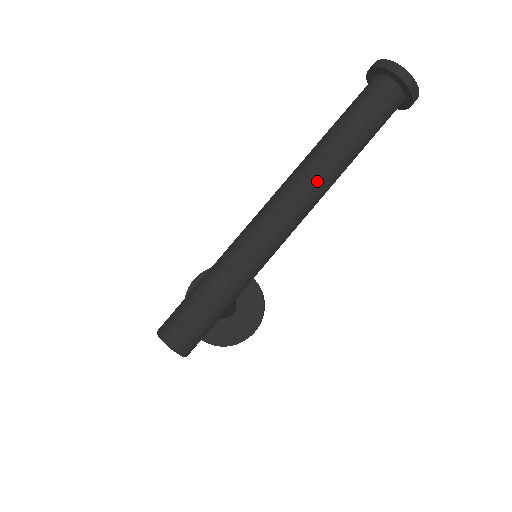
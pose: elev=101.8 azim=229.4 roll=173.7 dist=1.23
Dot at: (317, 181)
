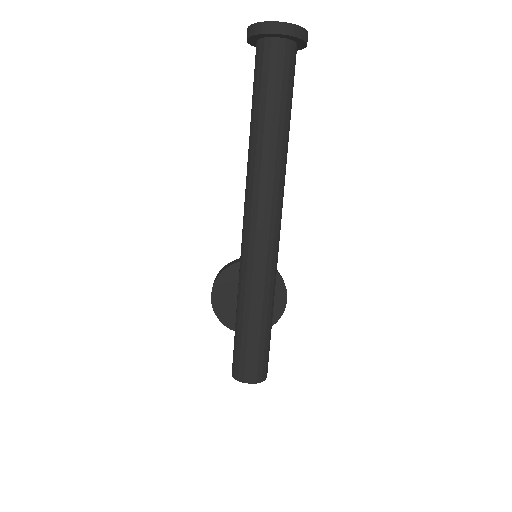
Dot at: (275, 179)
